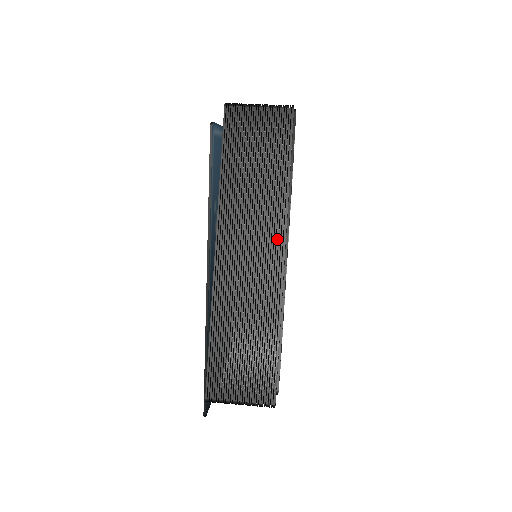
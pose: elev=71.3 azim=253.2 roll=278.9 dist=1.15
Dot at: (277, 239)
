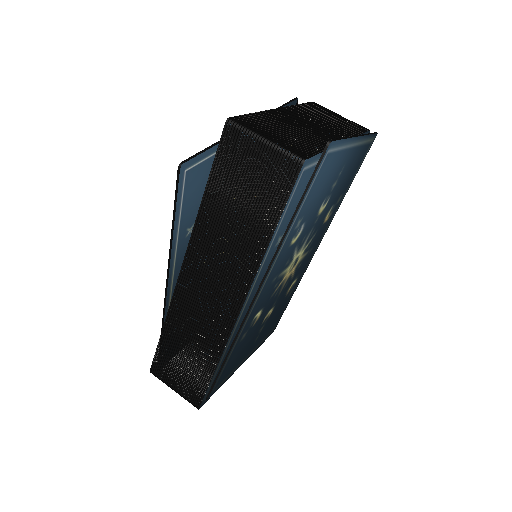
Dot at: (238, 292)
